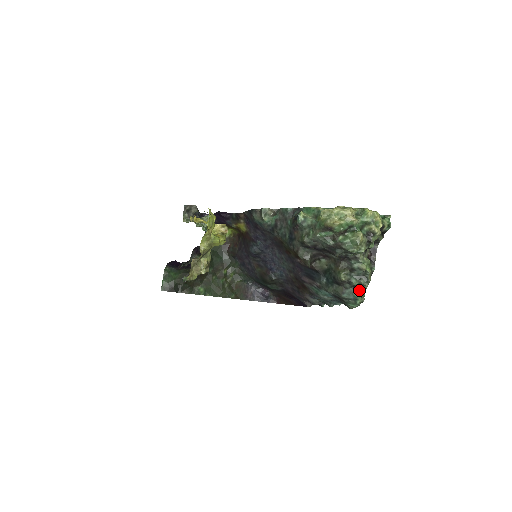
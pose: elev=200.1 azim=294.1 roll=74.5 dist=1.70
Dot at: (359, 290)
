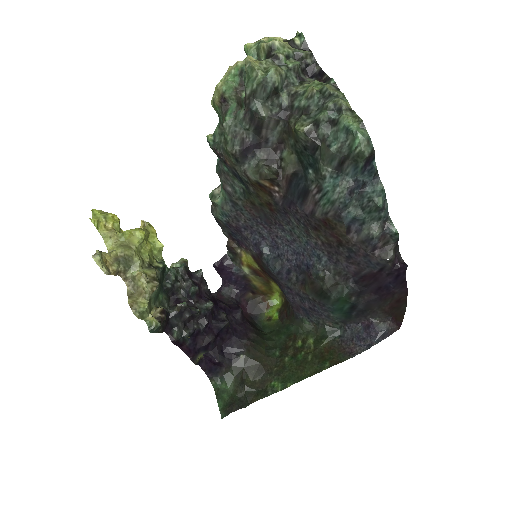
Dot at: (339, 117)
